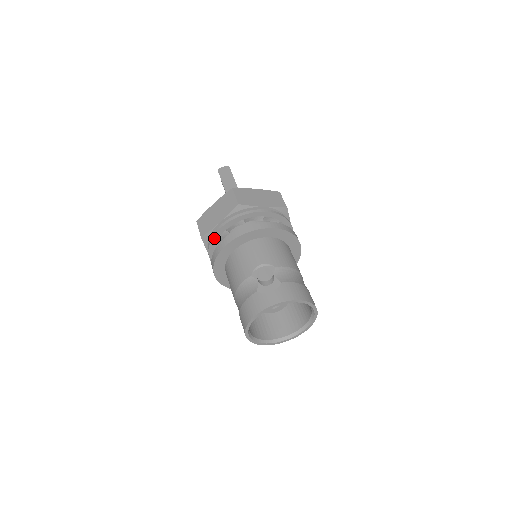
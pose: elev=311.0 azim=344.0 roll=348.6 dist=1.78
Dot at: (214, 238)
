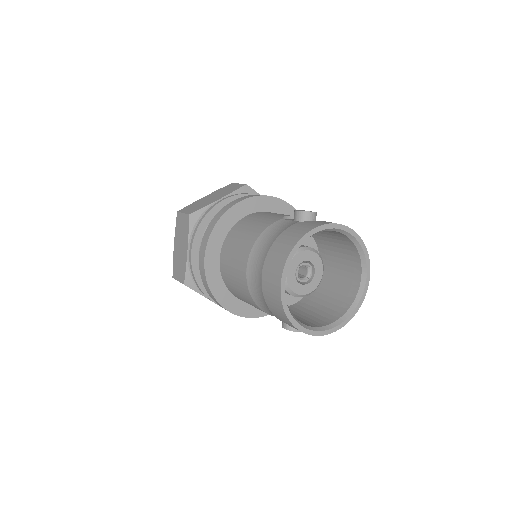
Dot at: (210, 214)
